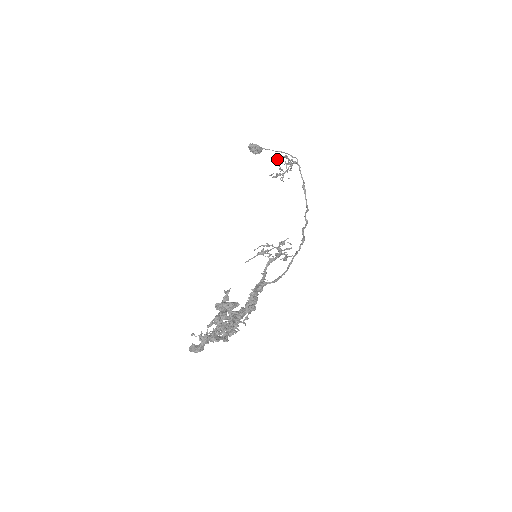
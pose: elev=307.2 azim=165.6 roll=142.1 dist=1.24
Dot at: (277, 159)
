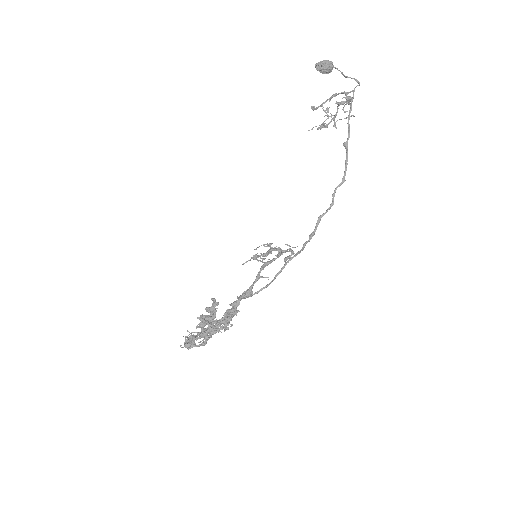
Dot at: (316, 108)
